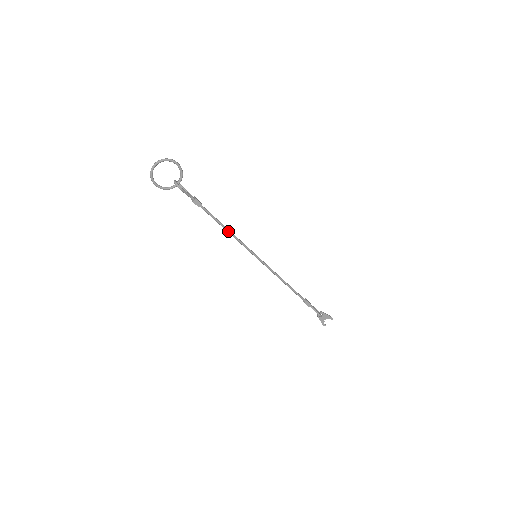
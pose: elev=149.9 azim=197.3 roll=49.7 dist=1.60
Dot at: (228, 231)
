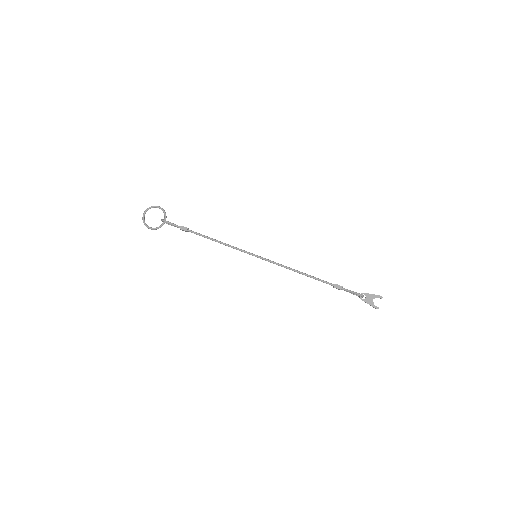
Dot at: (219, 242)
